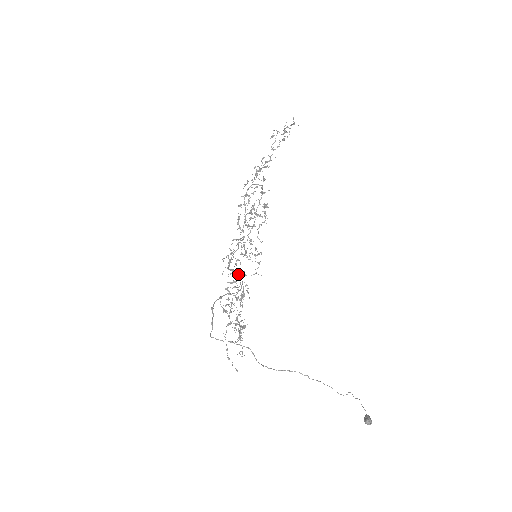
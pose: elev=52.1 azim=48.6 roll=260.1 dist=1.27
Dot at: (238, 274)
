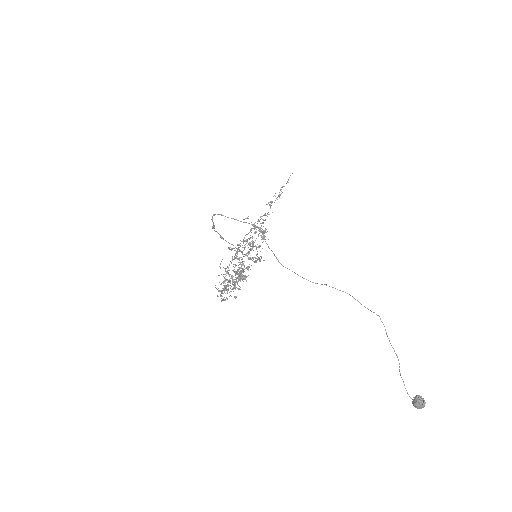
Dot at: (236, 273)
